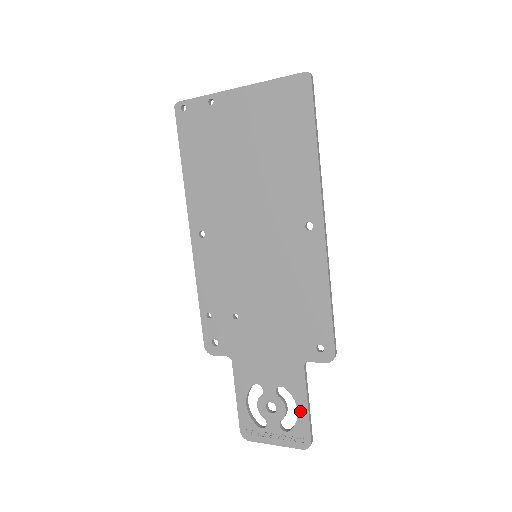
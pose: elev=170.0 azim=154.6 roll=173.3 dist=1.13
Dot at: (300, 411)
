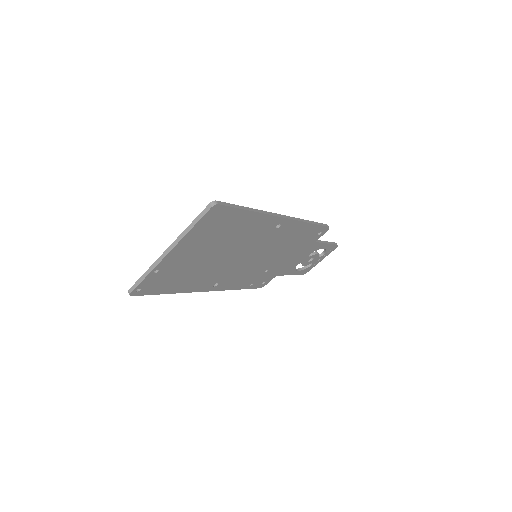
Dot at: (325, 248)
